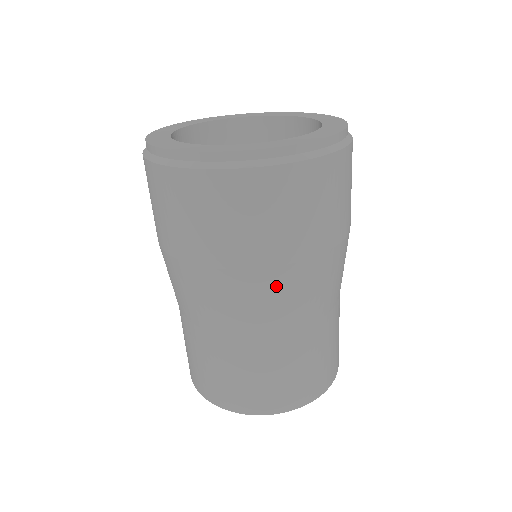
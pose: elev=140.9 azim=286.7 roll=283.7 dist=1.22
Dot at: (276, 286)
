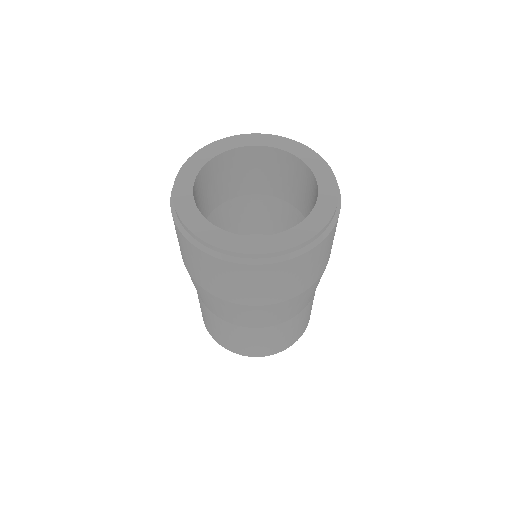
Dot at: (250, 312)
